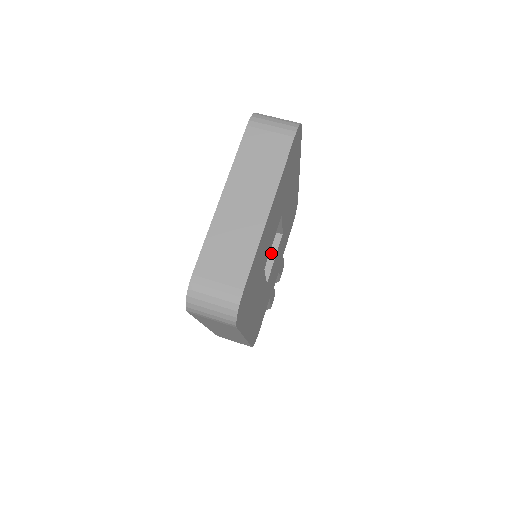
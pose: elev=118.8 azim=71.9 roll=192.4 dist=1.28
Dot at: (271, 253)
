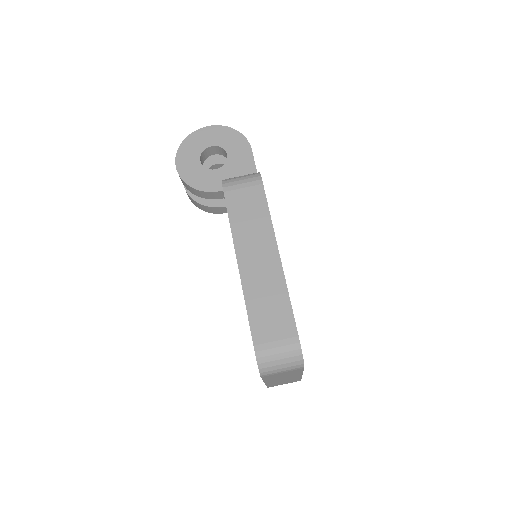
Dot at: occluded
